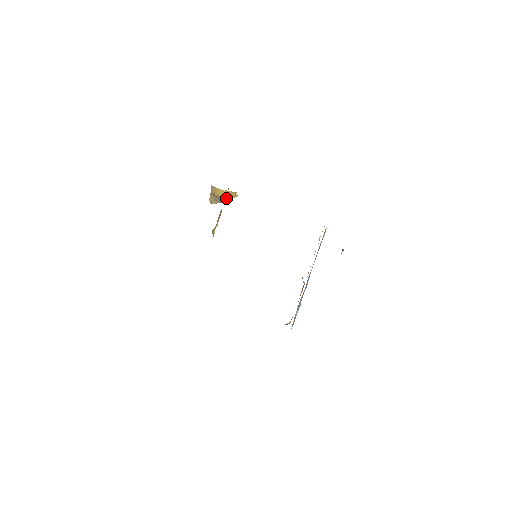
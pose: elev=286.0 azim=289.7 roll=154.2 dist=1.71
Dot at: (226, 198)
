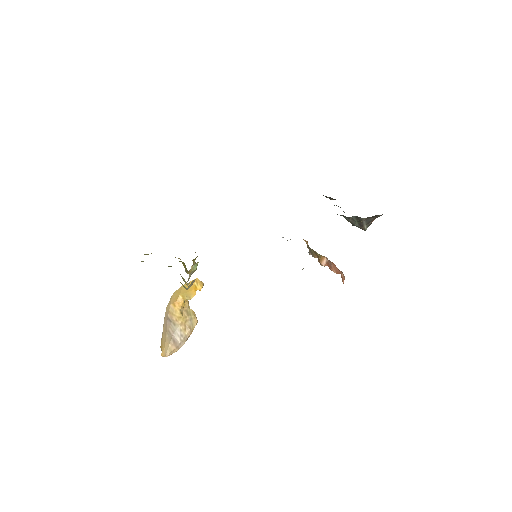
Dot at: (191, 290)
